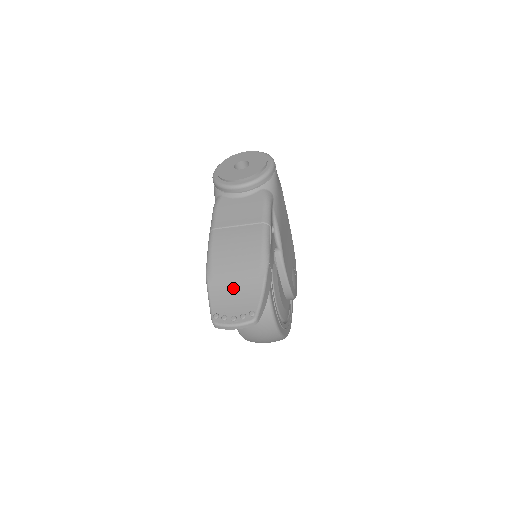
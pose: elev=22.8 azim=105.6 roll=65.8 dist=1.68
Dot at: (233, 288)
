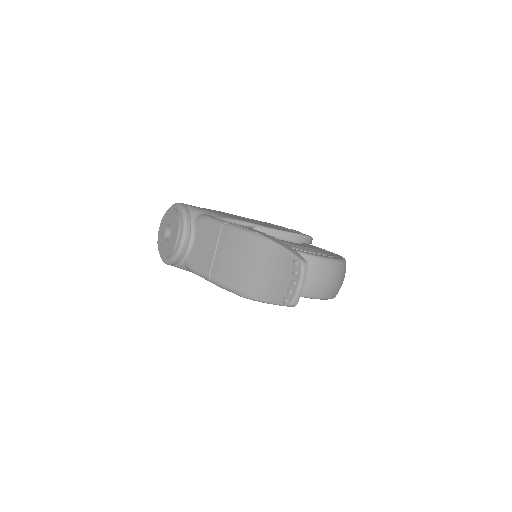
Dot at: (267, 275)
